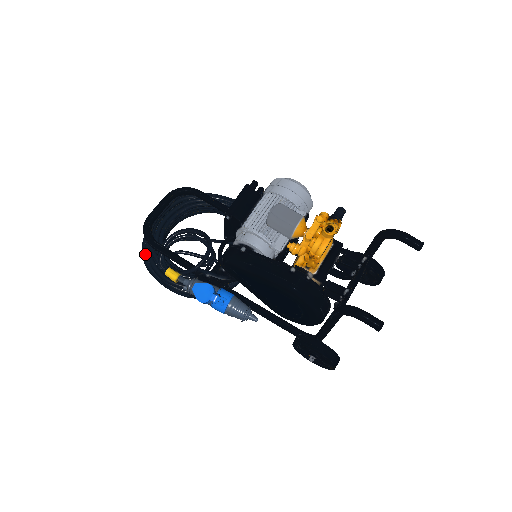
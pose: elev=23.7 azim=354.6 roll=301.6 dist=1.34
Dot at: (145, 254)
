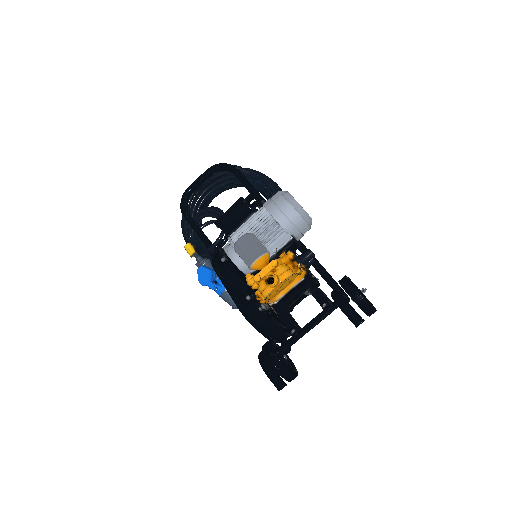
Dot at: (183, 220)
